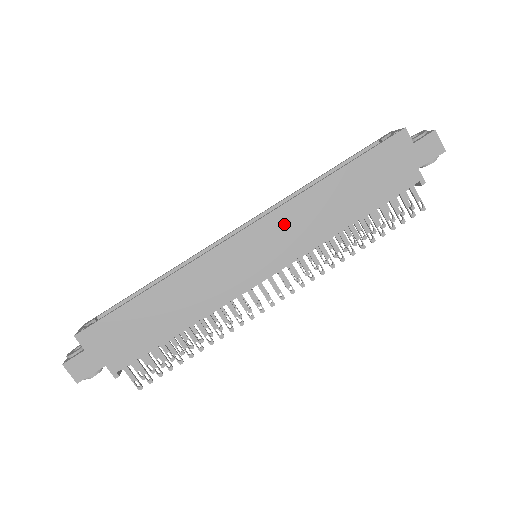
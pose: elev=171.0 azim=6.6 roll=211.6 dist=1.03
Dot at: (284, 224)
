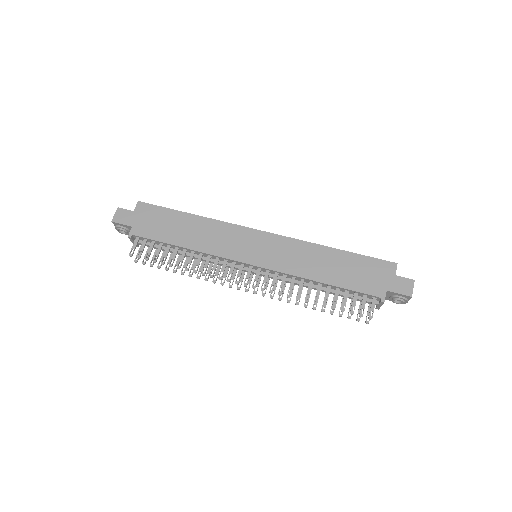
Dot at: (286, 248)
